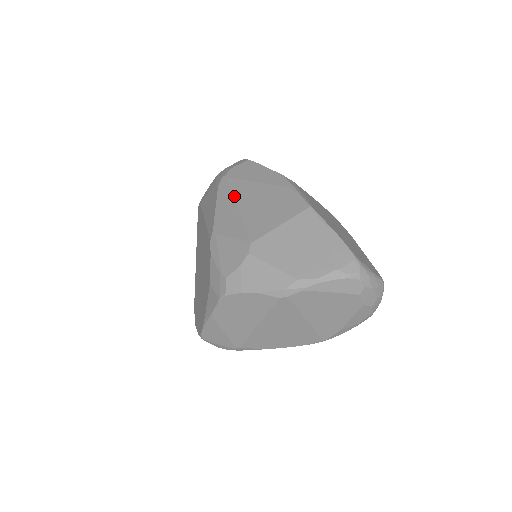
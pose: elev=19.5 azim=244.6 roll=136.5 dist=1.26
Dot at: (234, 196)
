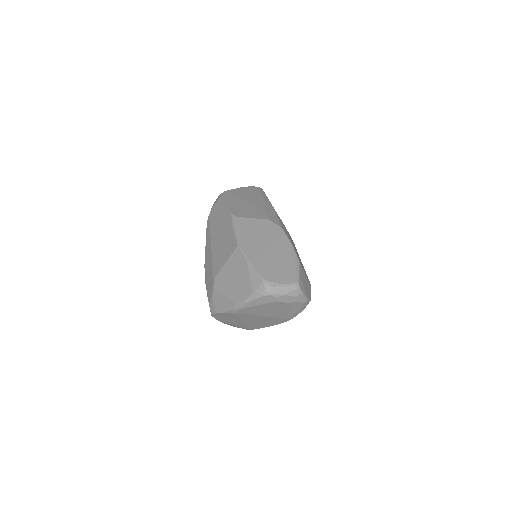
Dot at: (210, 237)
